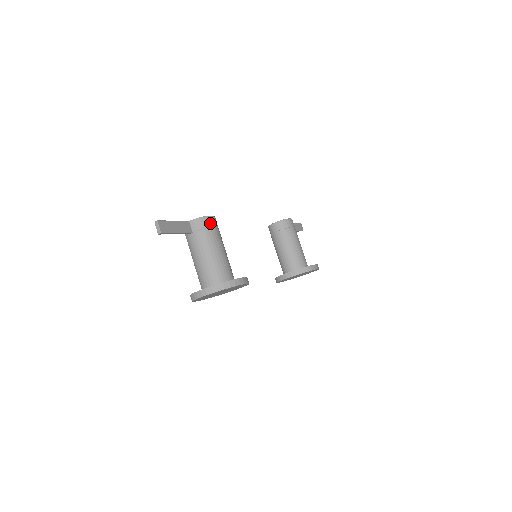
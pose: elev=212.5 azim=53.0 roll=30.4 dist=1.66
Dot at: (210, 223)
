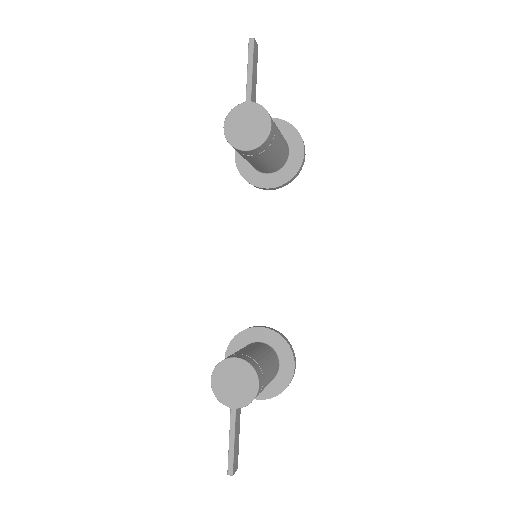
Dot at: (260, 390)
